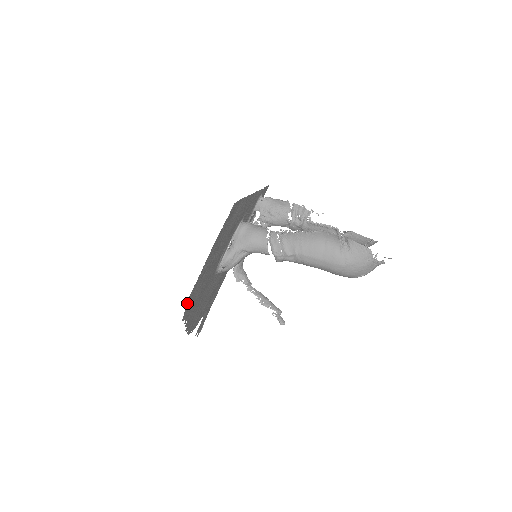
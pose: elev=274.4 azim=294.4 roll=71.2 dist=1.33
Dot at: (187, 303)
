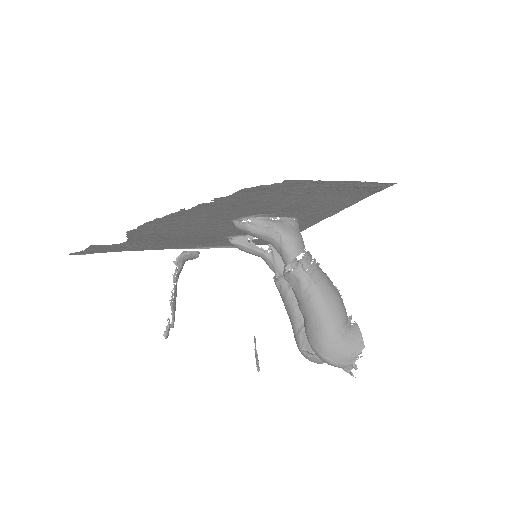
Dot at: occluded
